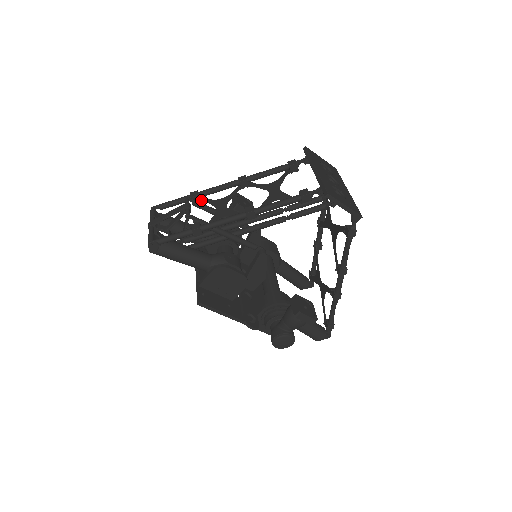
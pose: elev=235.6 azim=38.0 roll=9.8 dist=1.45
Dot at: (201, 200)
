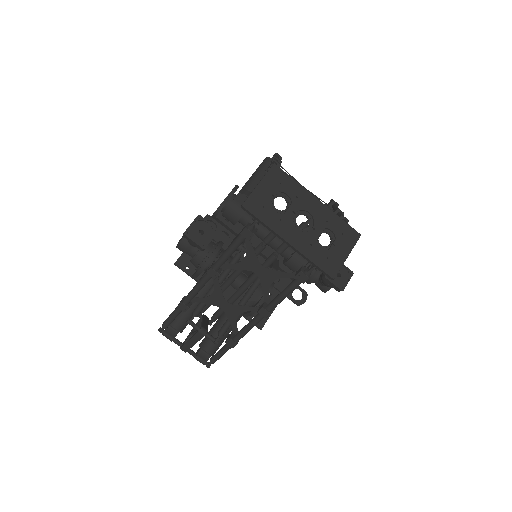
Dot at: (192, 302)
